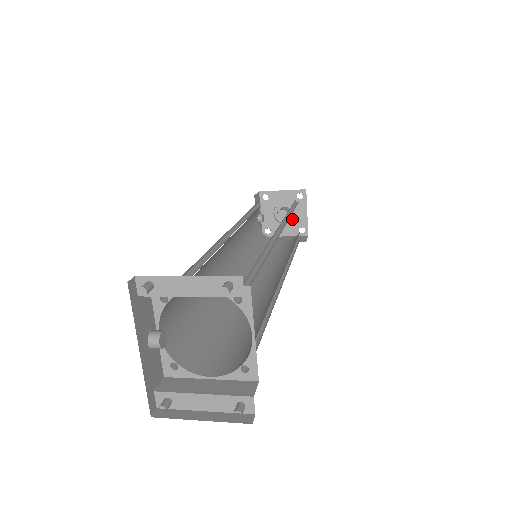
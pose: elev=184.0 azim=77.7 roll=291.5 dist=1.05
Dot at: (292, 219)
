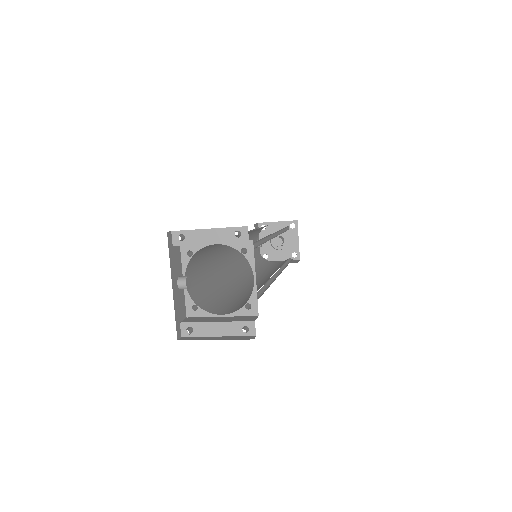
Dot at: (286, 246)
